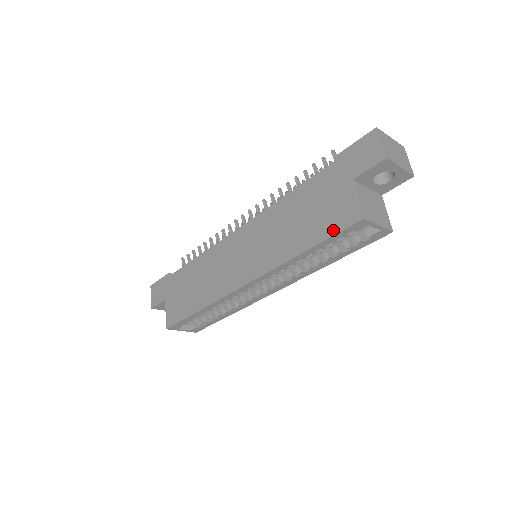
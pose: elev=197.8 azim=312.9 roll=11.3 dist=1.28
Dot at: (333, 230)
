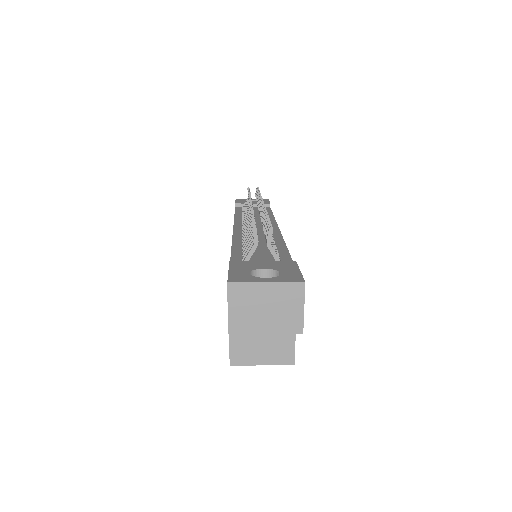
Dot at: occluded
